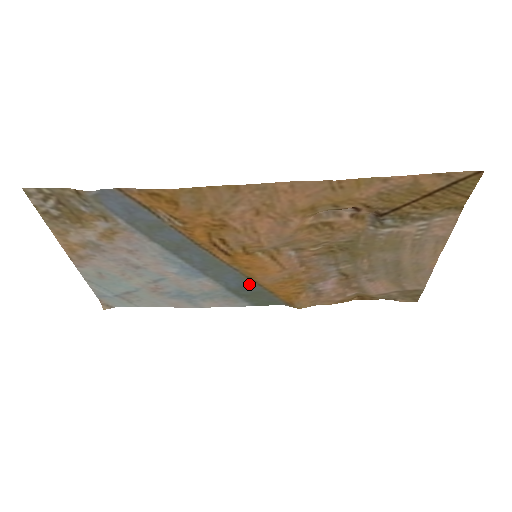
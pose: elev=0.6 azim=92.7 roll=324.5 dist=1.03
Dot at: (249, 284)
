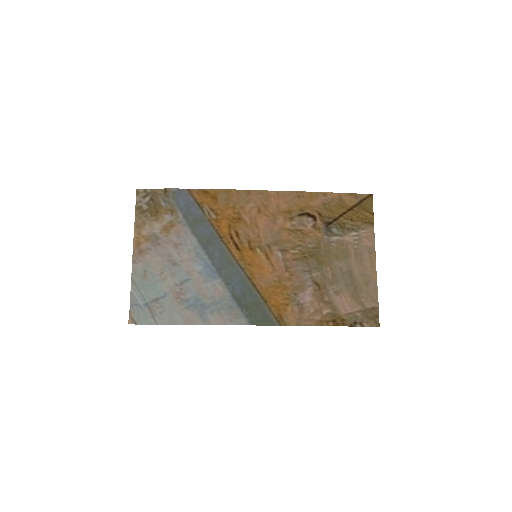
Dot at: (249, 291)
